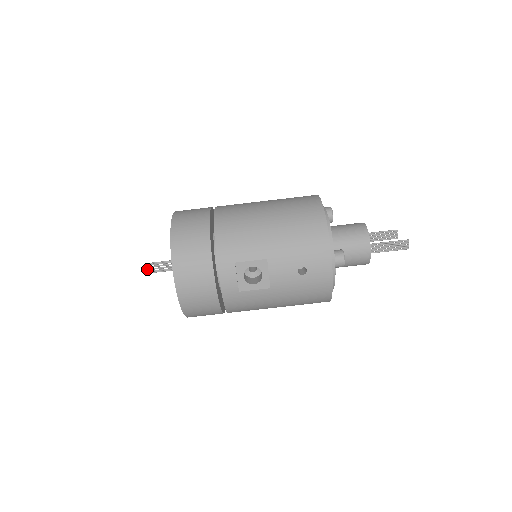
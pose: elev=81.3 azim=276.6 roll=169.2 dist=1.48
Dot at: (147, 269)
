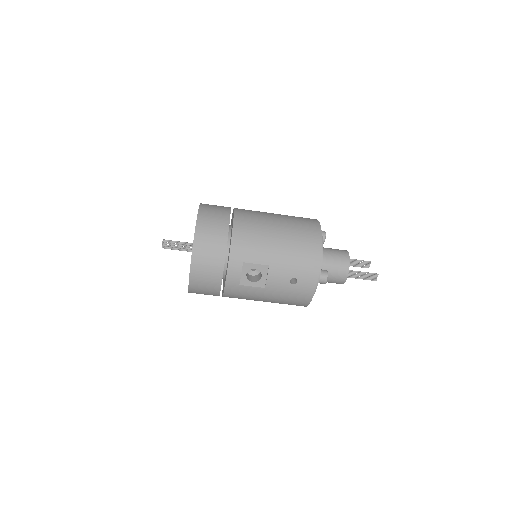
Dot at: (164, 245)
